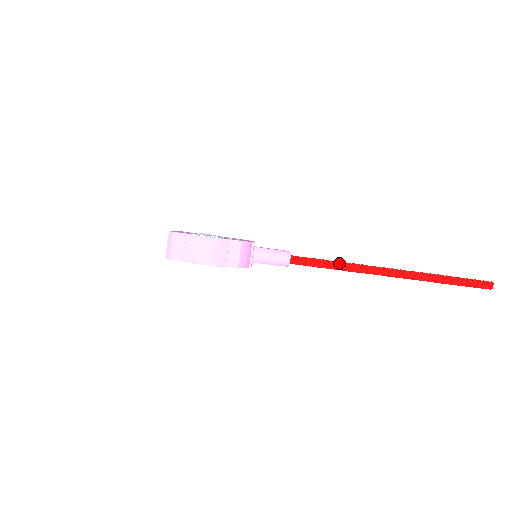
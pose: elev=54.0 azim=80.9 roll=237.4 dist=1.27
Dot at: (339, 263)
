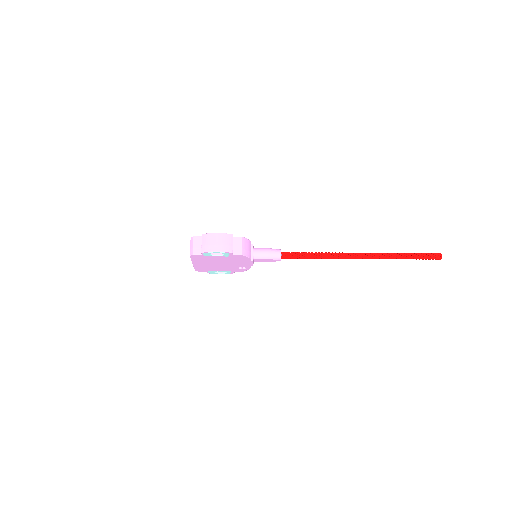
Dot at: (319, 253)
